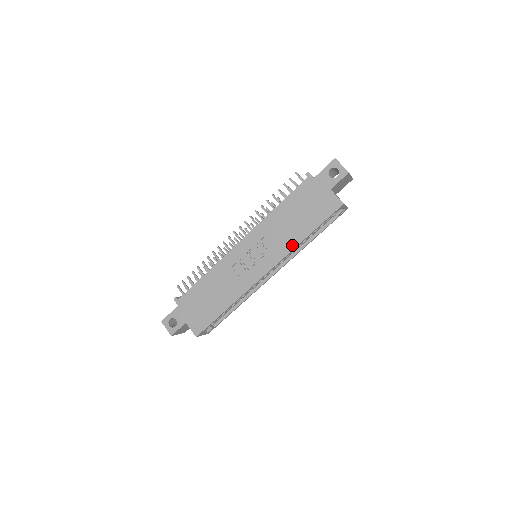
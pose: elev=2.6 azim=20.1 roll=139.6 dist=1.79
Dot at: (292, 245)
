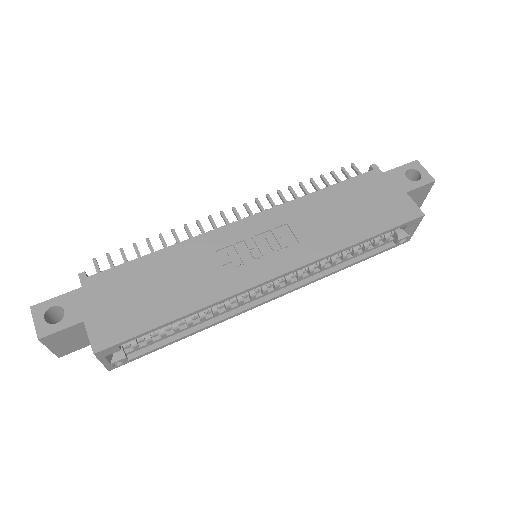
Dot at: (333, 246)
